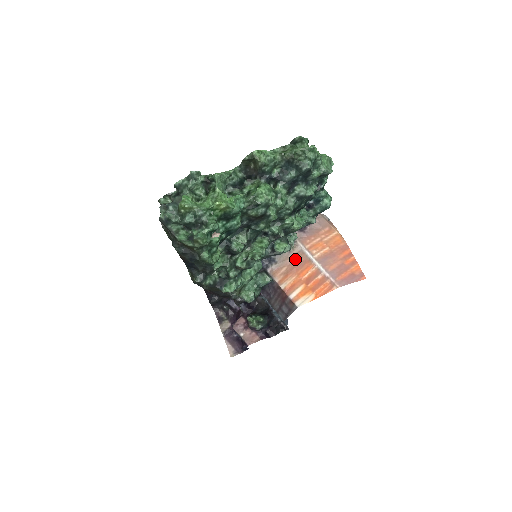
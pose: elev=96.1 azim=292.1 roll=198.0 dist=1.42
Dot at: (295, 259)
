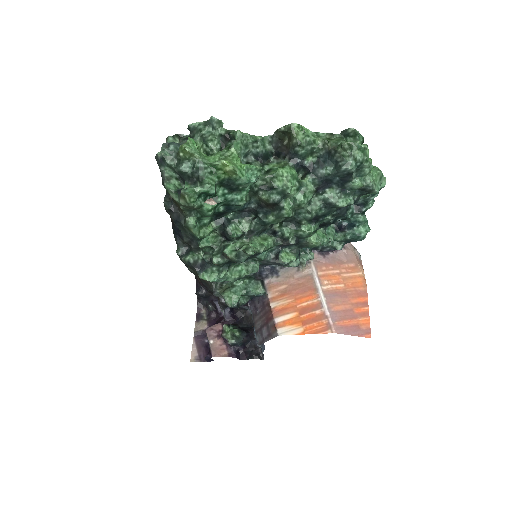
Dot at: (300, 281)
